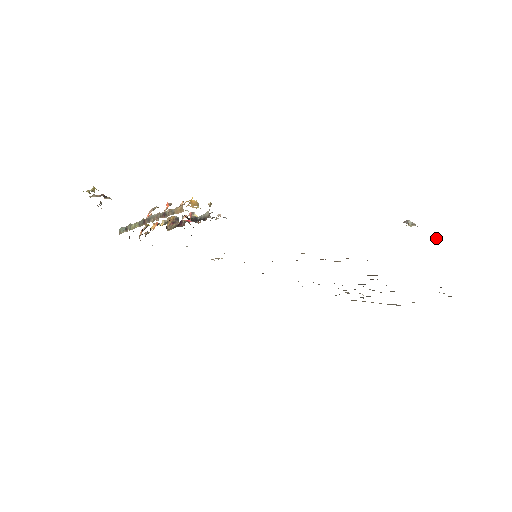
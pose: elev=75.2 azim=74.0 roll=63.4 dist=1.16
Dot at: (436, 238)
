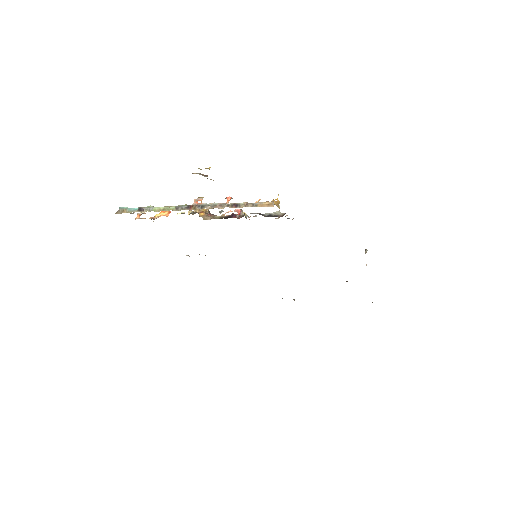
Dot at: occluded
